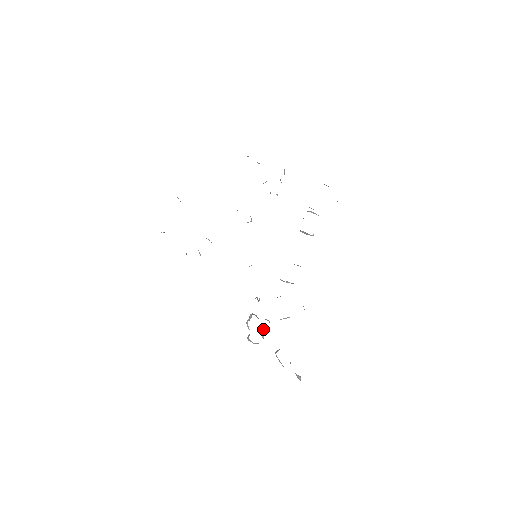
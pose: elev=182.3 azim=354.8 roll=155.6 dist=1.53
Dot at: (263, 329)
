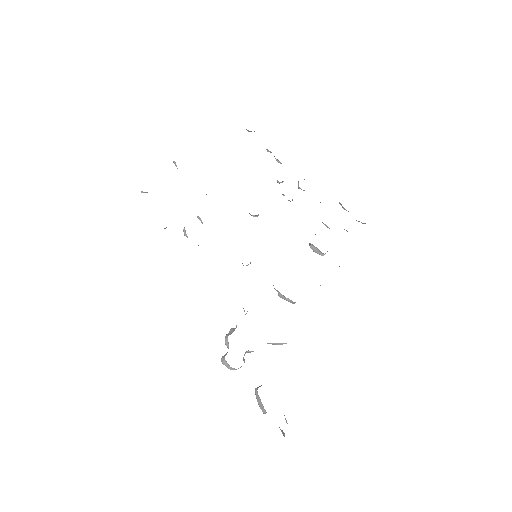
Dot at: occluded
